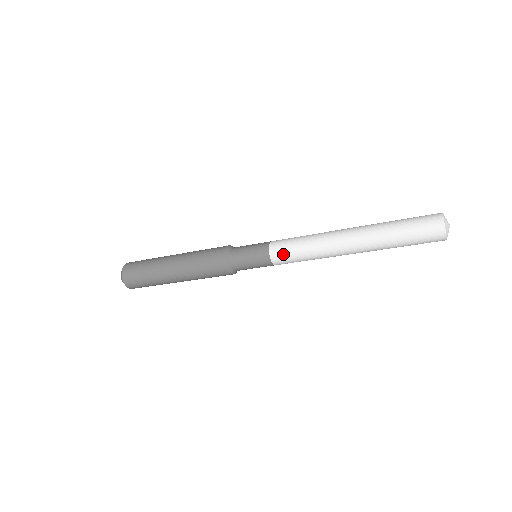
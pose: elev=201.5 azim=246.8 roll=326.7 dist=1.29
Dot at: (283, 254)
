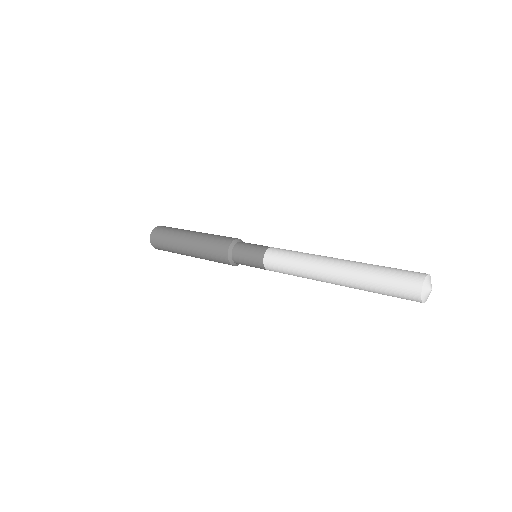
Dot at: (276, 271)
